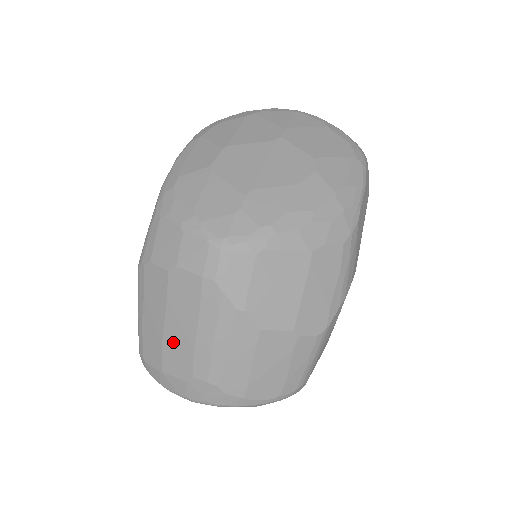
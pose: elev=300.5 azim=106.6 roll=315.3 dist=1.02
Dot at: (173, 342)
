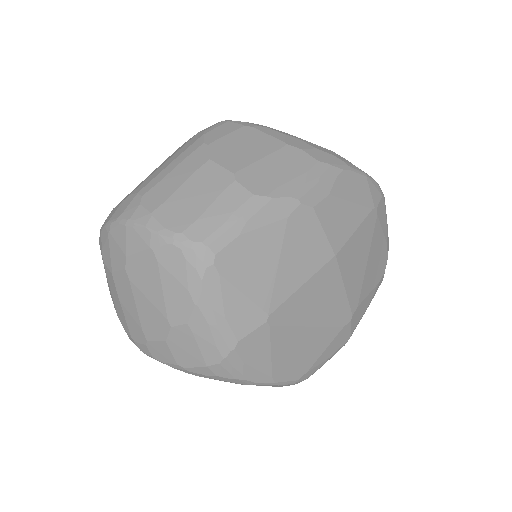
Dot at: occluded
